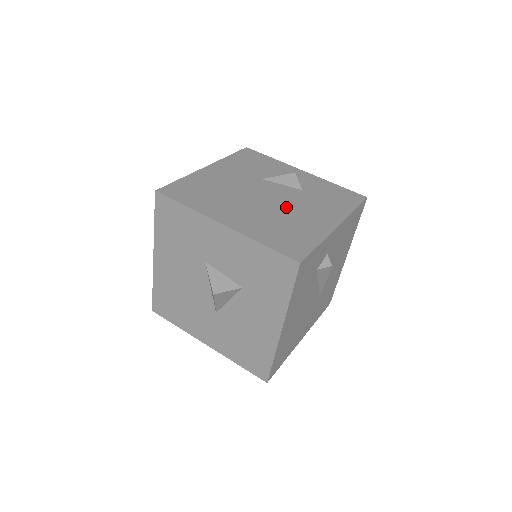
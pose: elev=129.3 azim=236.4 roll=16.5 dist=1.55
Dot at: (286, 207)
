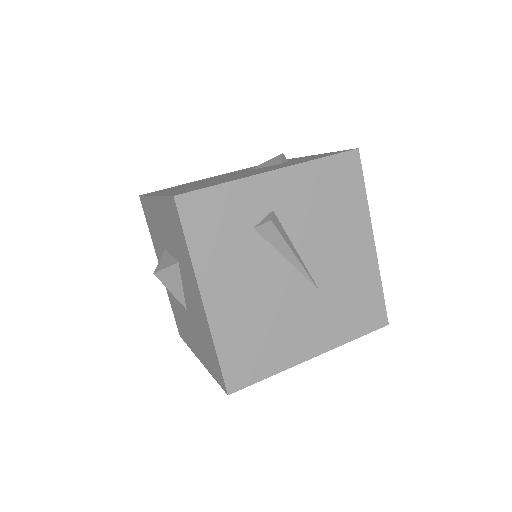
Dot at: (238, 175)
